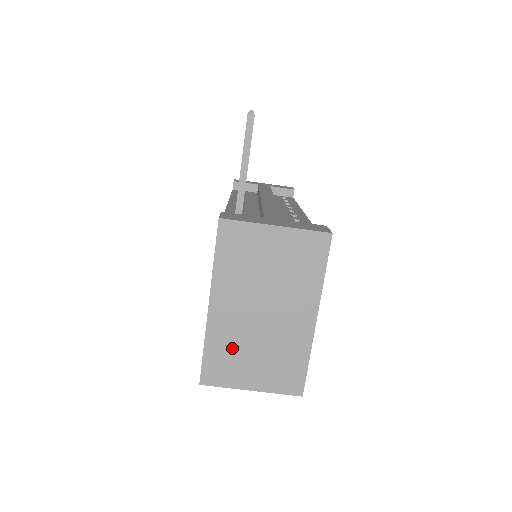
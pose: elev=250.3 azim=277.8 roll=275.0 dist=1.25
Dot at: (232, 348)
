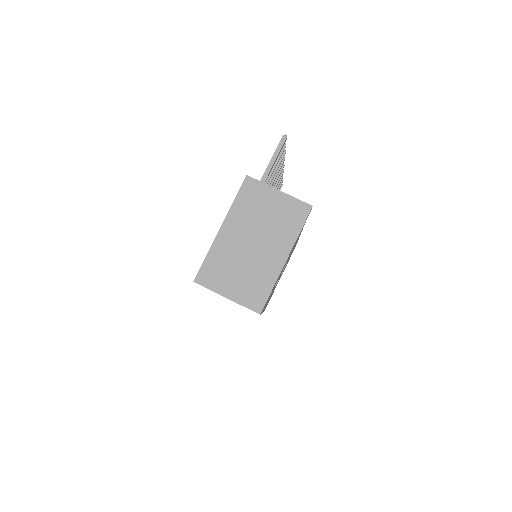
Dot at: (225, 262)
